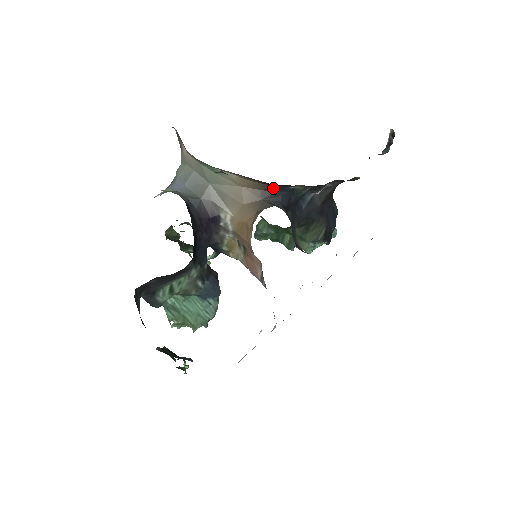
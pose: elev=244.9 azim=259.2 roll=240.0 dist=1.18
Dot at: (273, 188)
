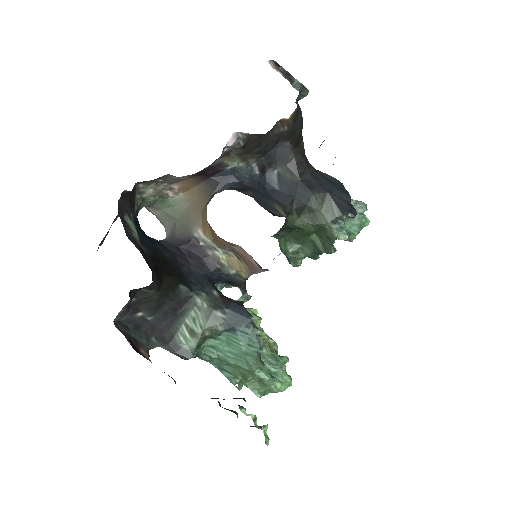
Dot at: (213, 180)
